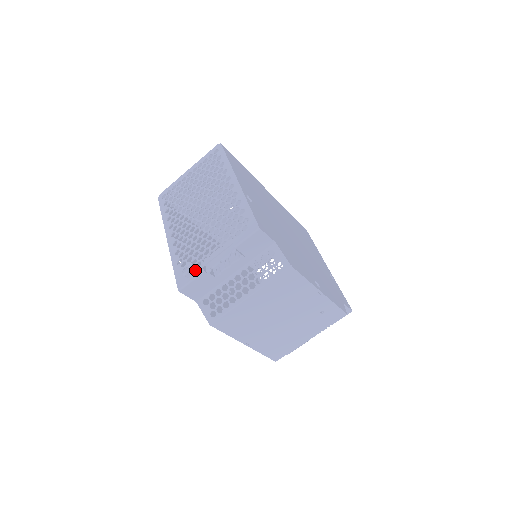
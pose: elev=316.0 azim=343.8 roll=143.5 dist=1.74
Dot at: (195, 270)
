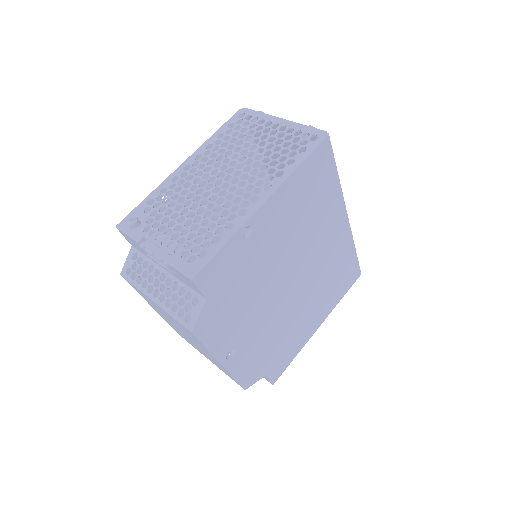
Dot at: (139, 230)
